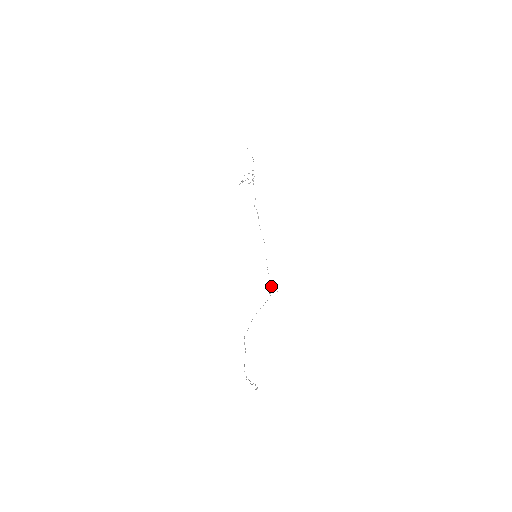
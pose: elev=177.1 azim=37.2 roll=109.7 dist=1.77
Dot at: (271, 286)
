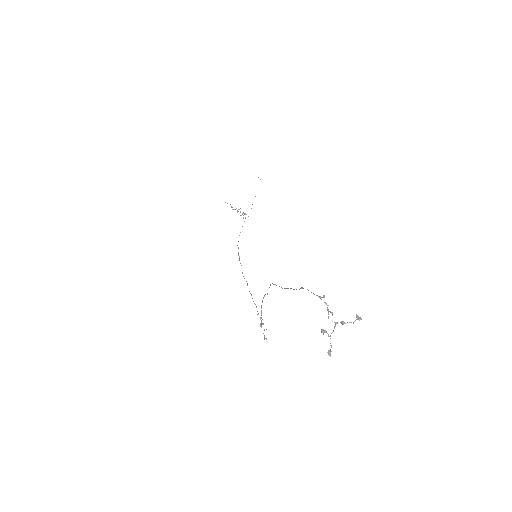
Dot at: occluded
